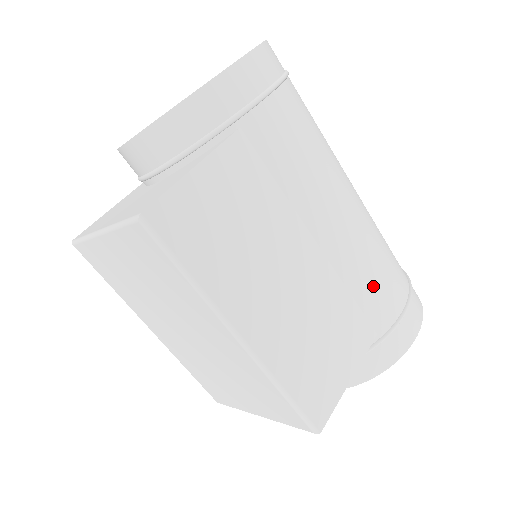
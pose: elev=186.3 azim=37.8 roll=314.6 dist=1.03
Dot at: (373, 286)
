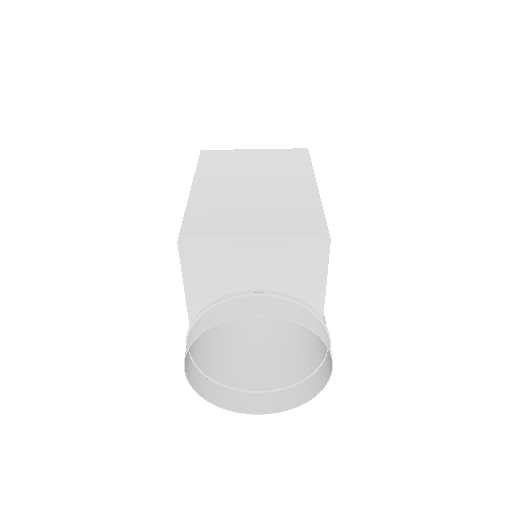
Dot at: occluded
